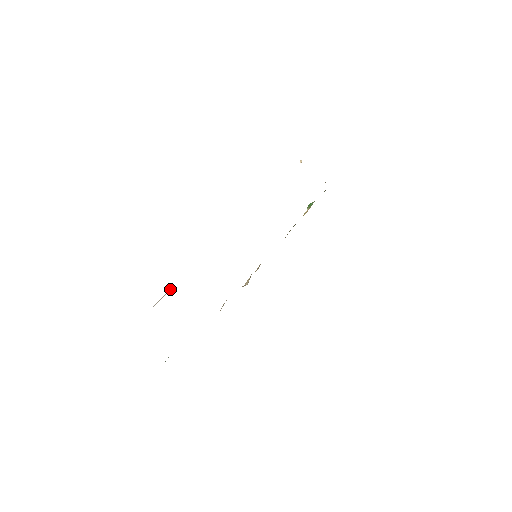
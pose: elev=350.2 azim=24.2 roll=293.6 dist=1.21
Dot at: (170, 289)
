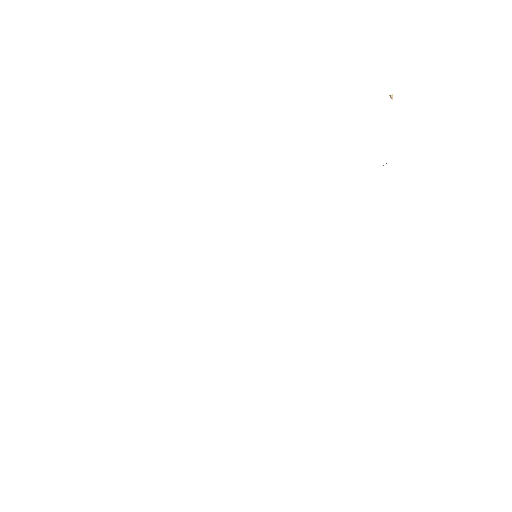
Dot at: occluded
